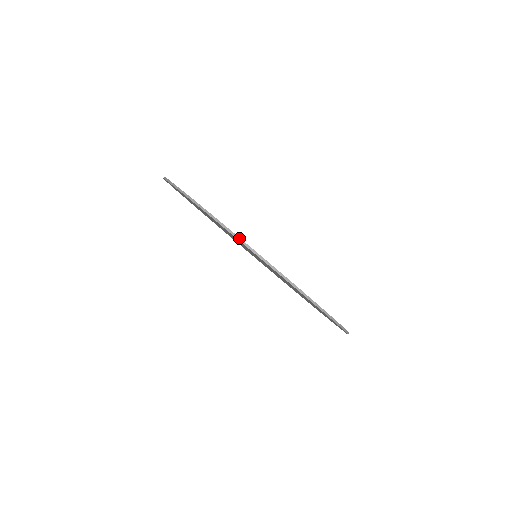
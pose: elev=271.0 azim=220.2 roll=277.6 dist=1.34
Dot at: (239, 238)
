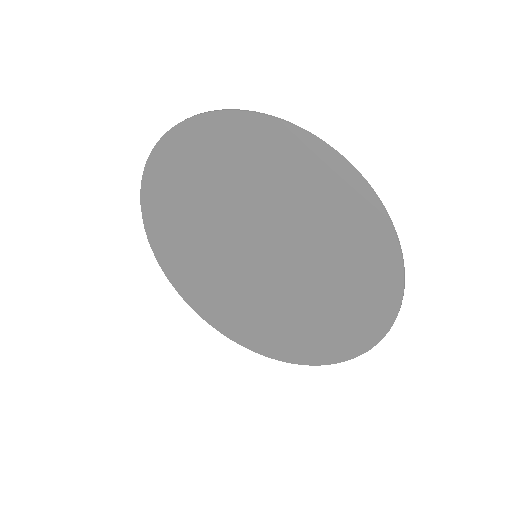
Dot at: (277, 117)
